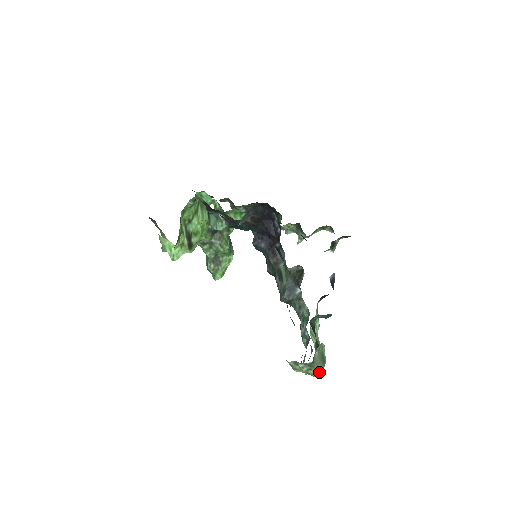
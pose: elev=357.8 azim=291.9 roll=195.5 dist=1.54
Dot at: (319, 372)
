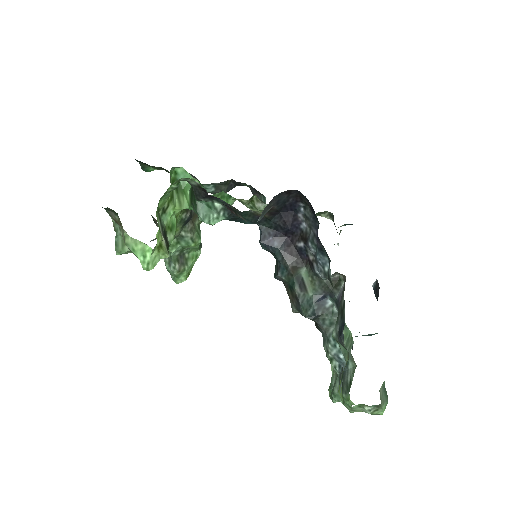
Dot at: (383, 410)
